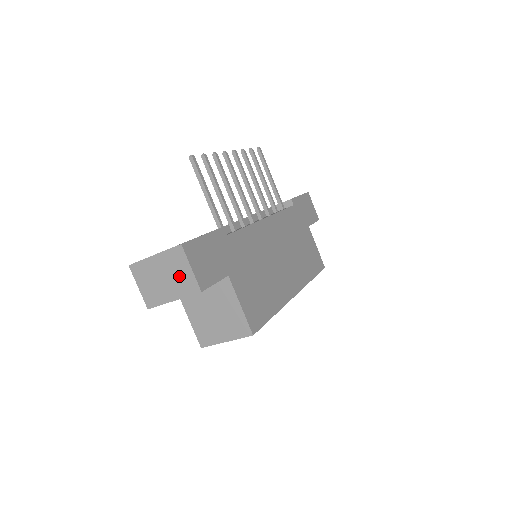
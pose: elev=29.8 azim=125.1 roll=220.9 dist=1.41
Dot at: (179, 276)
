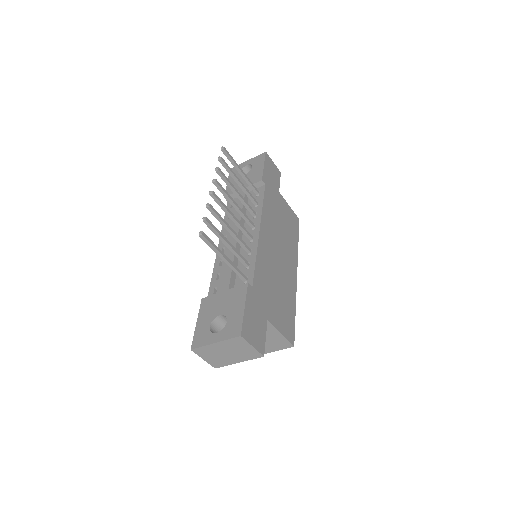
Dot at: (242, 351)
